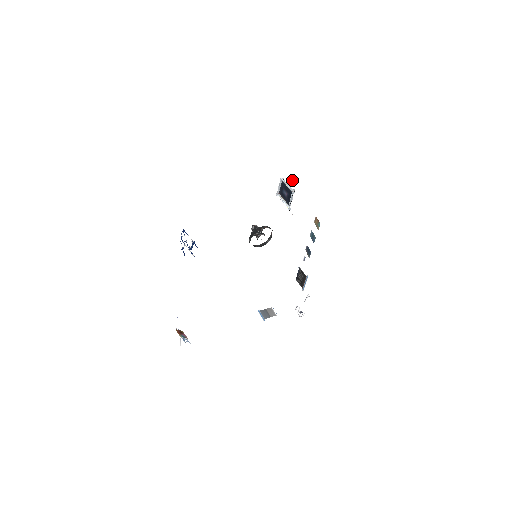
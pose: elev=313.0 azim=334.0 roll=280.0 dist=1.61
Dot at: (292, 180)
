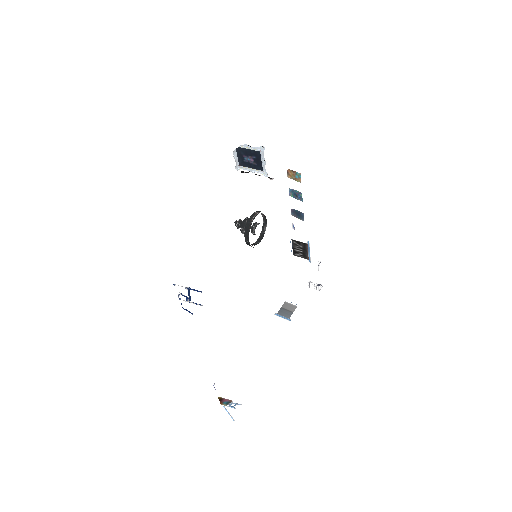
Dot at: occluded
